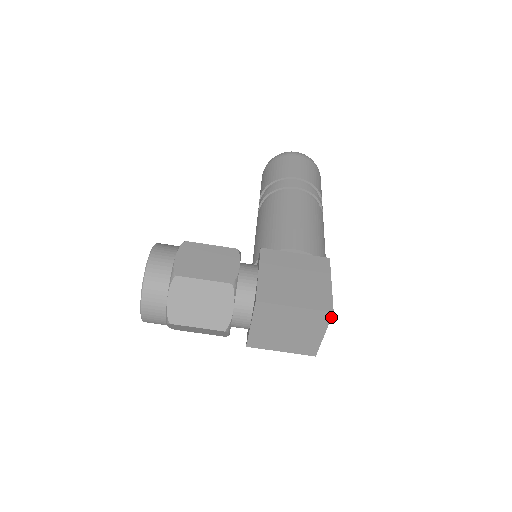
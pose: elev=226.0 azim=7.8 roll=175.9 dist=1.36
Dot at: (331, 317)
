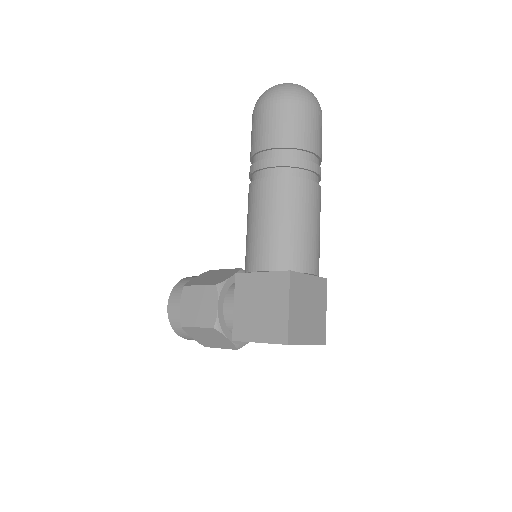
Dot at: occluded
